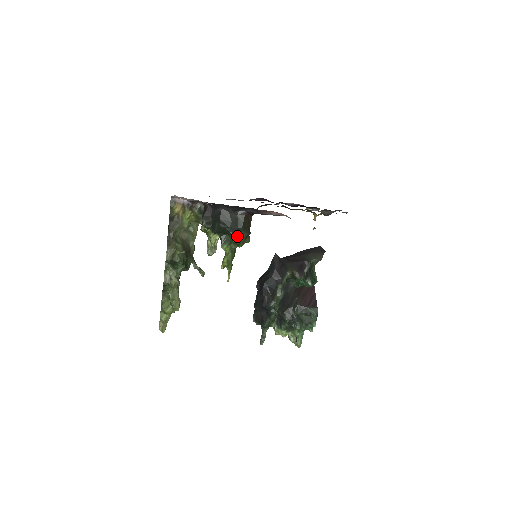
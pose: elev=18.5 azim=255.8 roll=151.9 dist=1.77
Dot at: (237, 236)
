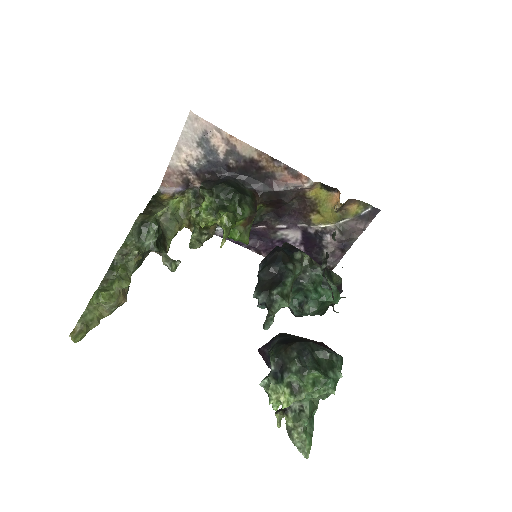
Dot at: (242, 204)
